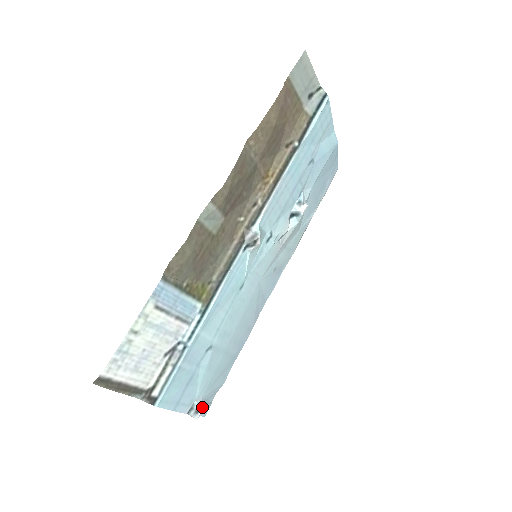
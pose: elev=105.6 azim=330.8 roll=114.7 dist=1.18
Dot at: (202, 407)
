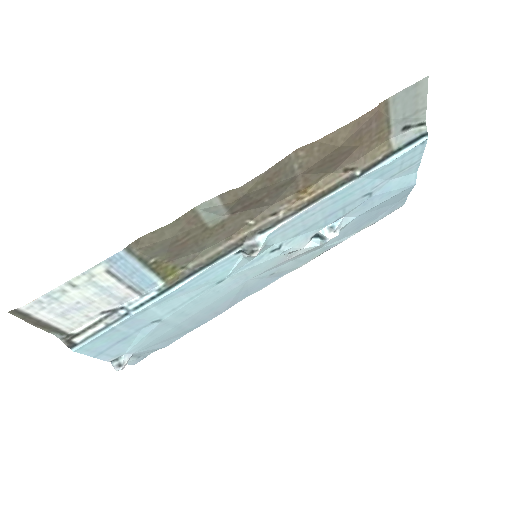
Dot at: (132, 358)
